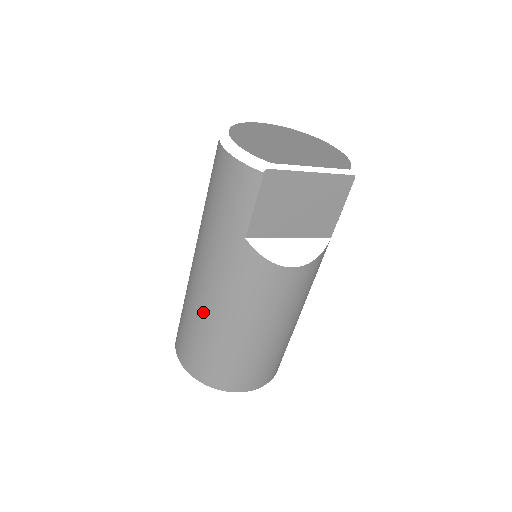
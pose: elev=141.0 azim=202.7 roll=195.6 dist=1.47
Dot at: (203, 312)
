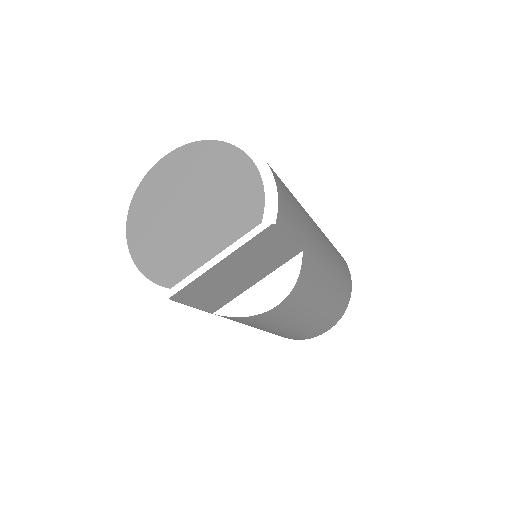
Dot at: occluded
